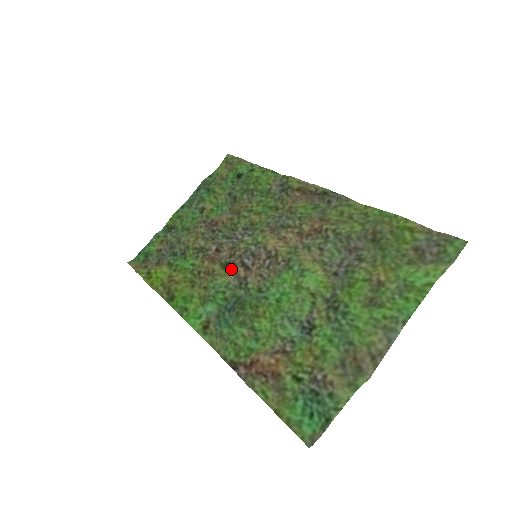
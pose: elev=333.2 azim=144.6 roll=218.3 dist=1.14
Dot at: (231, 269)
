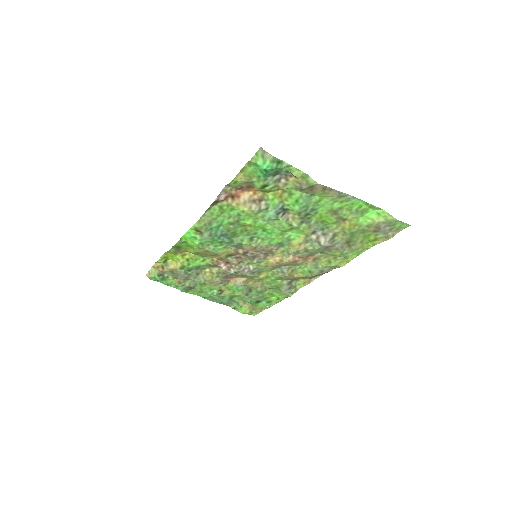
Dot at: (234, 252)
